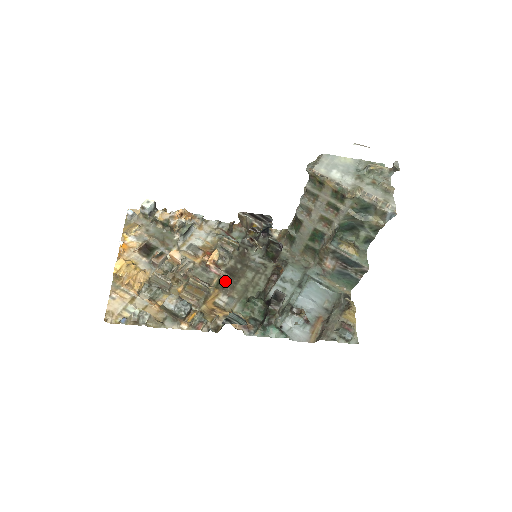
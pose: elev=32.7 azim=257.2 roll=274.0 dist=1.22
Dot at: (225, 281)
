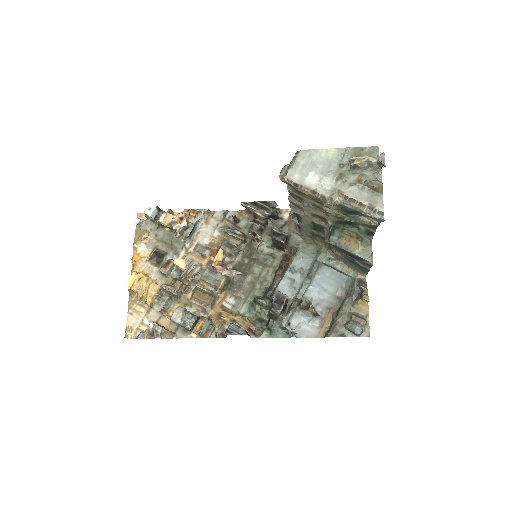
Dot at: (231, 281)
